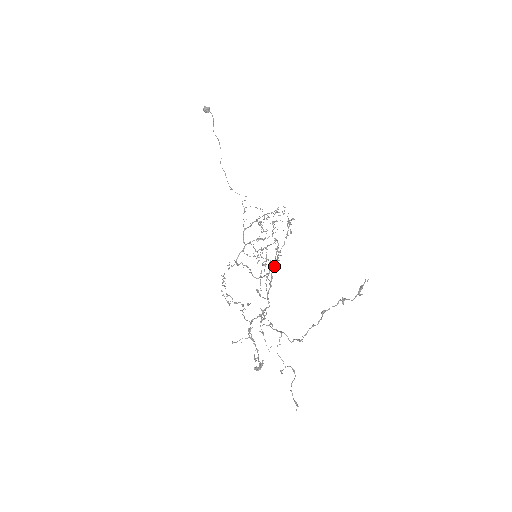
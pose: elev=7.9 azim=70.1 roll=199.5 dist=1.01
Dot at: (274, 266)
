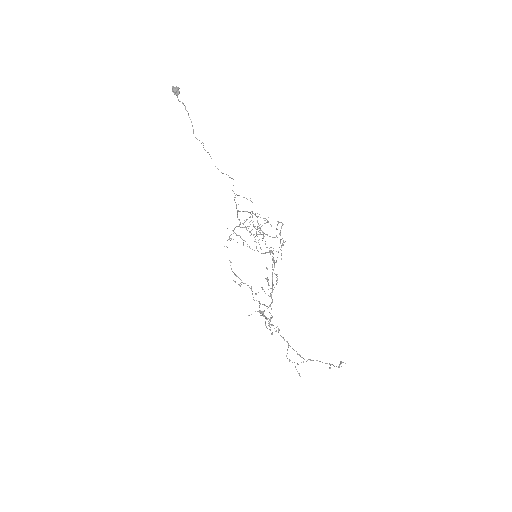
Dot at: (269, 252)
